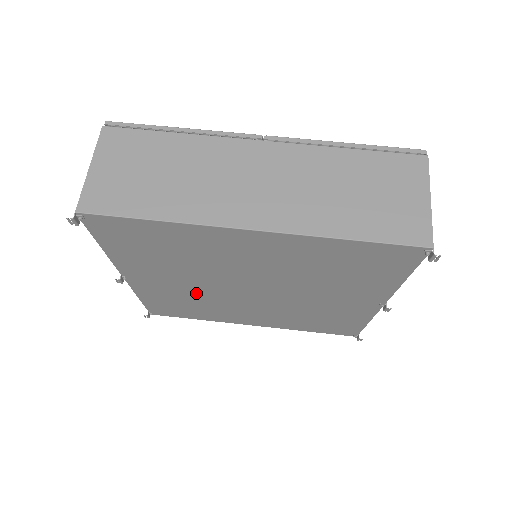
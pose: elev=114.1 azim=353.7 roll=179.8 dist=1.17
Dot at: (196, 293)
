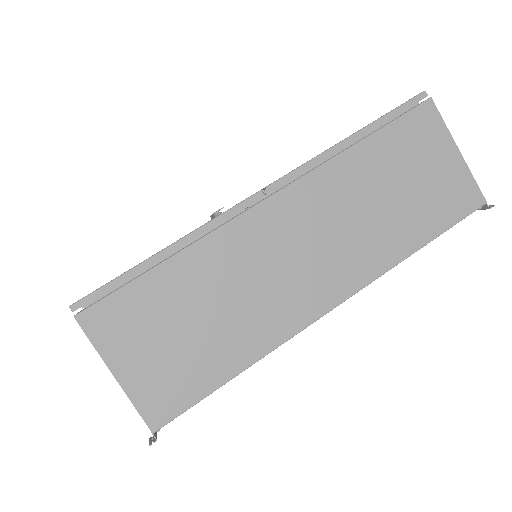
Dot at: occluded
